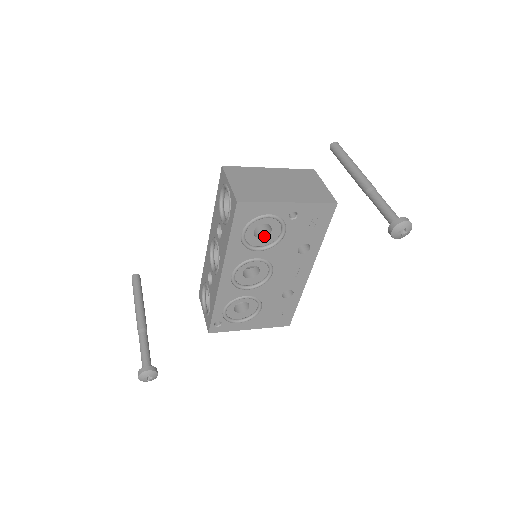
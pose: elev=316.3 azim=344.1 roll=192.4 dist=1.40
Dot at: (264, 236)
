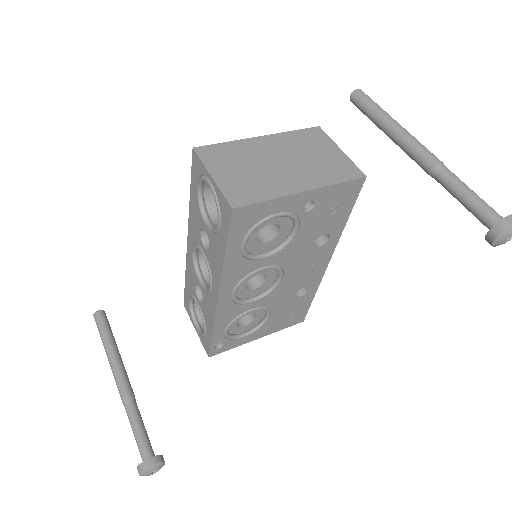
Dot at: (270, 238)
